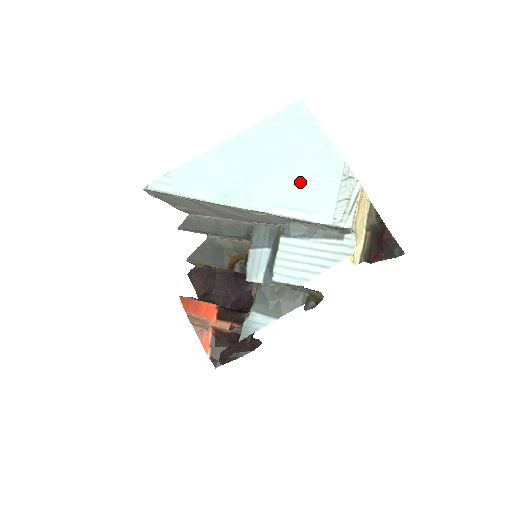
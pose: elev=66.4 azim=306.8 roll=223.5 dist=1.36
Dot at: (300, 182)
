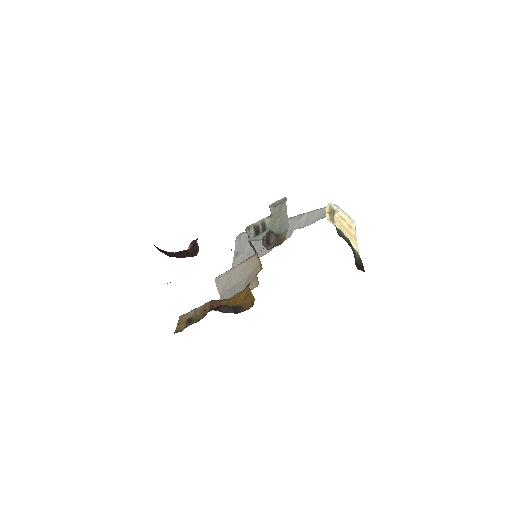
Dot at: occluded
